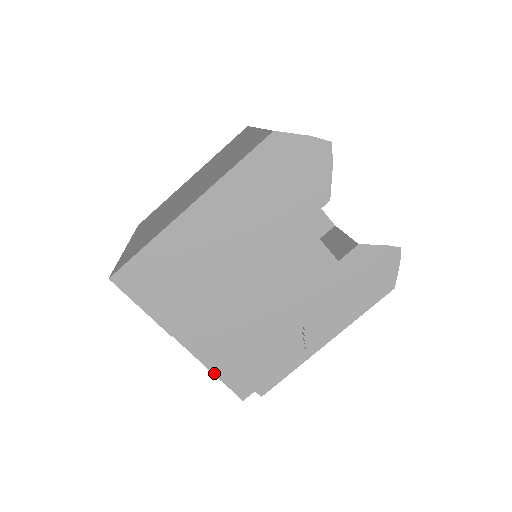
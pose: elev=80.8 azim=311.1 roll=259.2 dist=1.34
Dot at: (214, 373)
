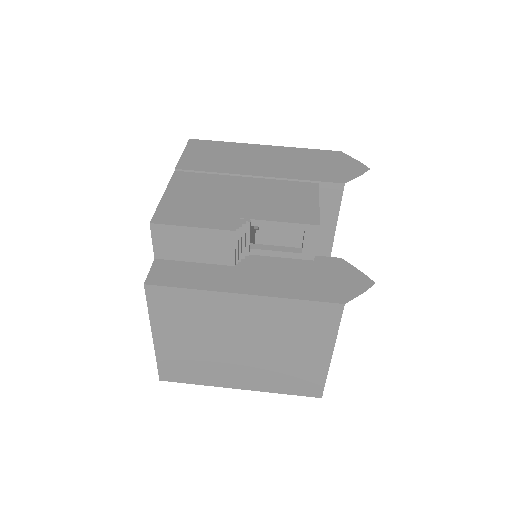
Dot at: (163, 198)
